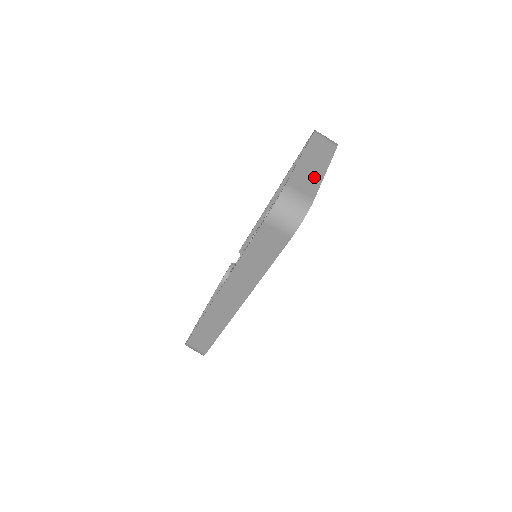
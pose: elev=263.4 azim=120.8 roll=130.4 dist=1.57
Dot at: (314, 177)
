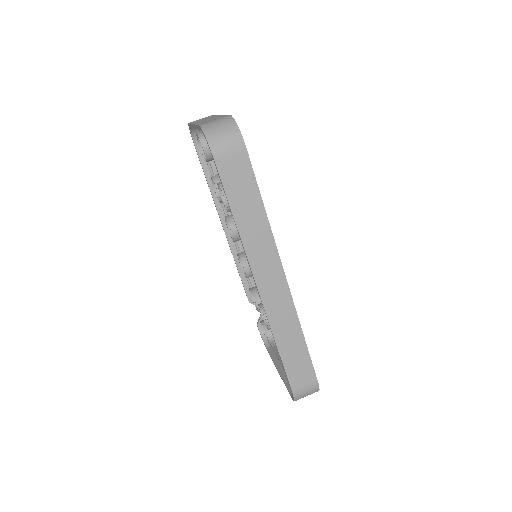
Dot at: occluded
